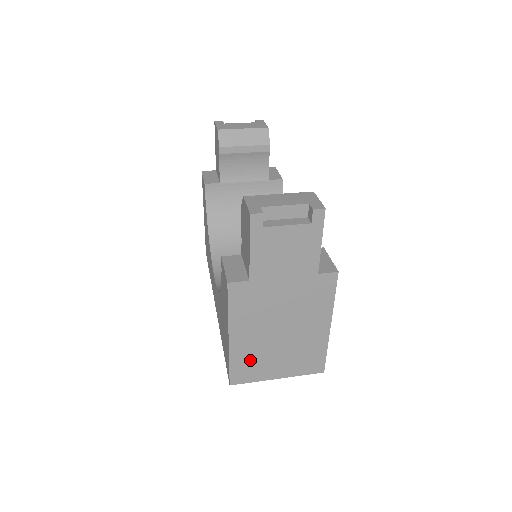
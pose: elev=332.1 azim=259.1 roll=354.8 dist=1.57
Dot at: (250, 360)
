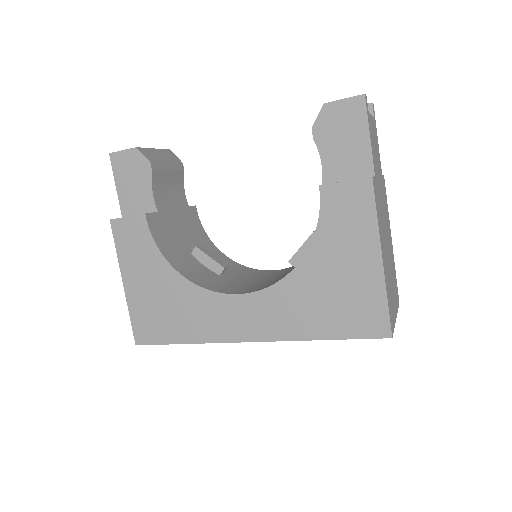
Dot at: (389, 293)
